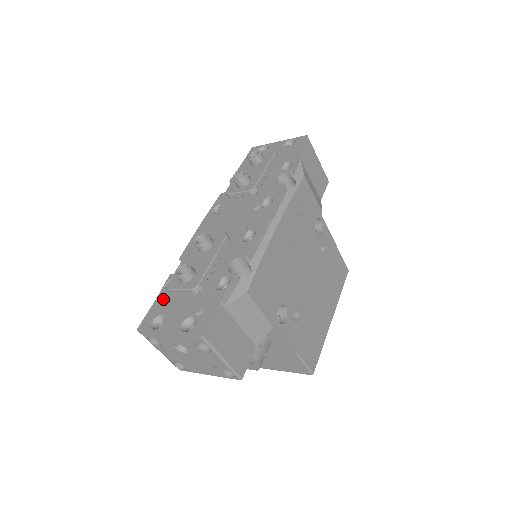
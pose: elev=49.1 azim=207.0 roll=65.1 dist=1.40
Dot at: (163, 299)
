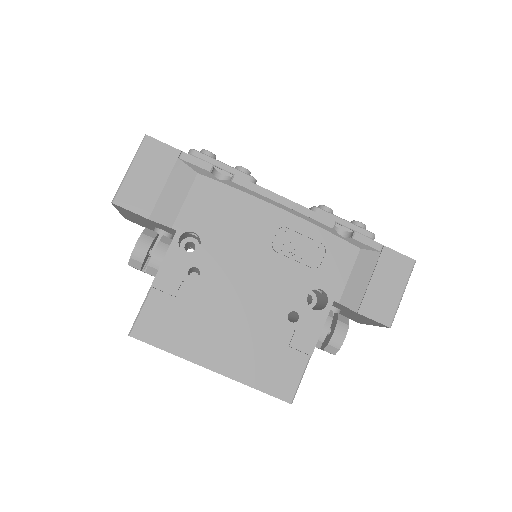
Dot at: occluded
